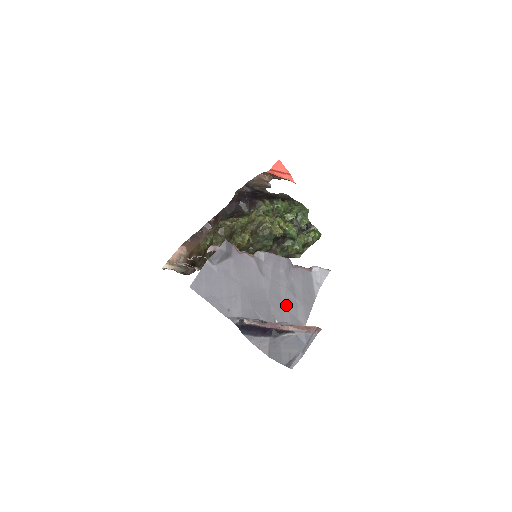
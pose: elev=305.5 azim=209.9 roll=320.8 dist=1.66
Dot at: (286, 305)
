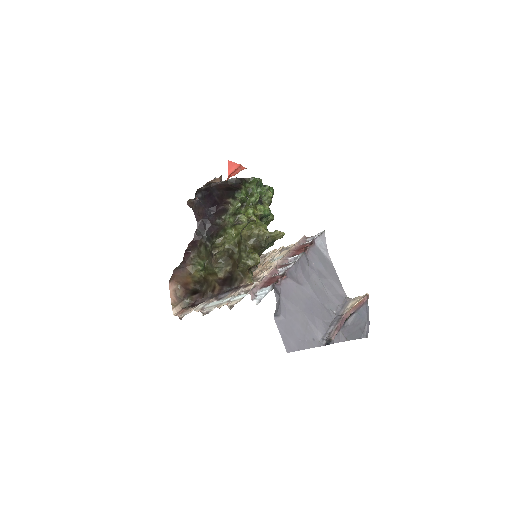
Dot at: (328, 292)
